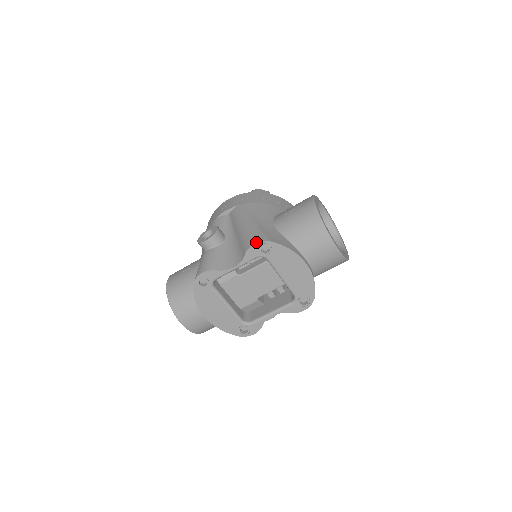
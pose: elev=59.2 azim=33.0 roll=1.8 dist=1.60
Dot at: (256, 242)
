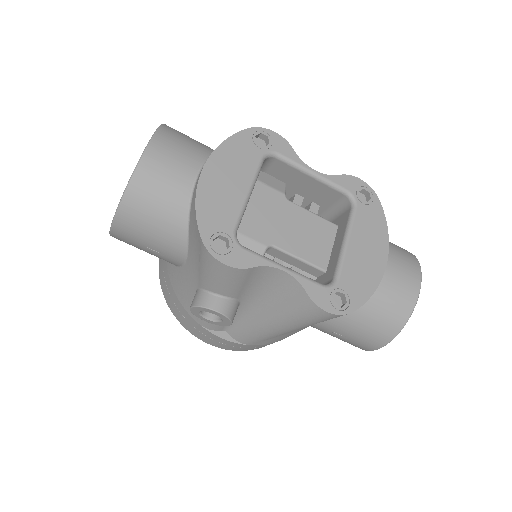
Dot at: (362, 181)
